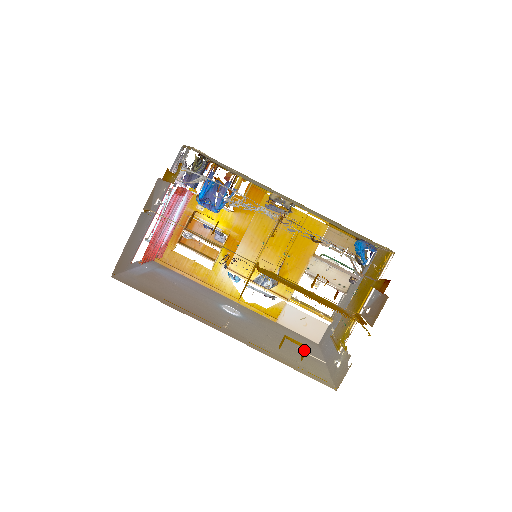
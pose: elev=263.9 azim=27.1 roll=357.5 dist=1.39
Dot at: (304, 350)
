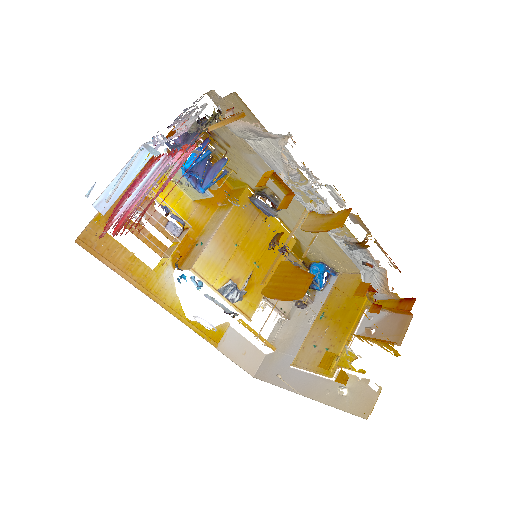
Dot at: occluded
